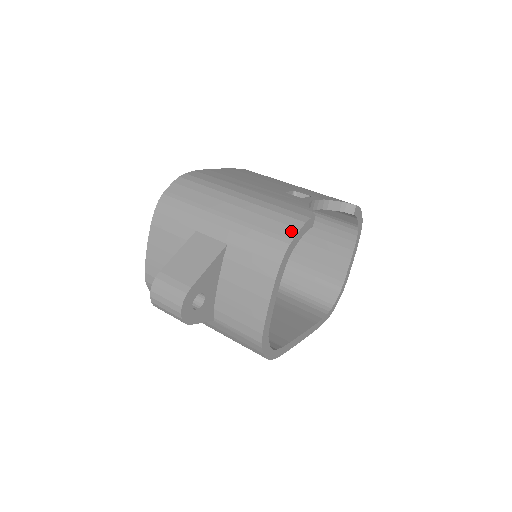
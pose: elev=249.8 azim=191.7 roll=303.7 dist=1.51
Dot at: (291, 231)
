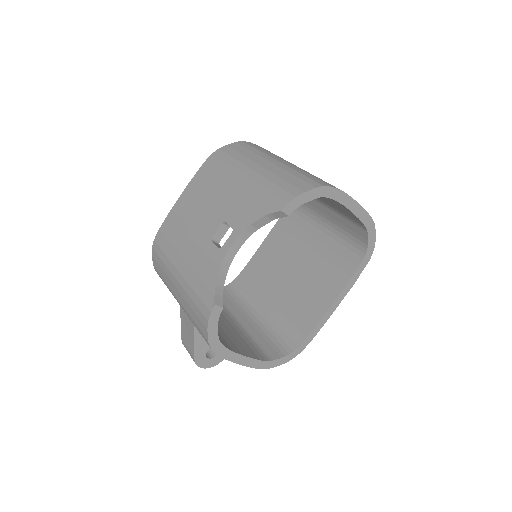
Dot at: (204, 330)
